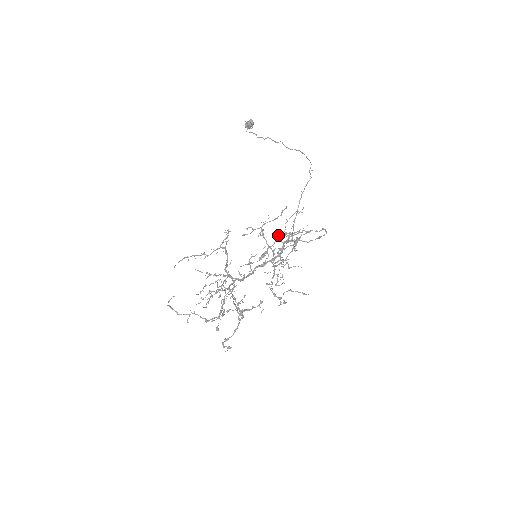
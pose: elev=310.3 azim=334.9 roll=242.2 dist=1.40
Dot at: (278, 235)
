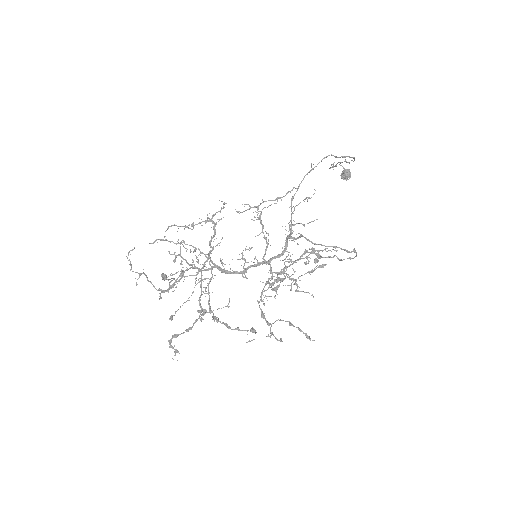
Dot at: occluded
